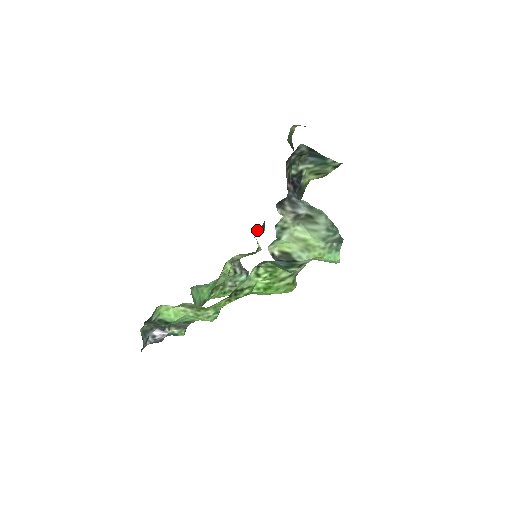
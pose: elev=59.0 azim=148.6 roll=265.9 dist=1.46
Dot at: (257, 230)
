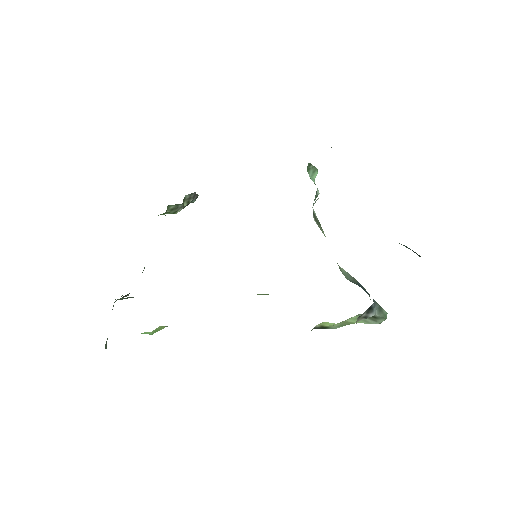
Dot at: occluded
